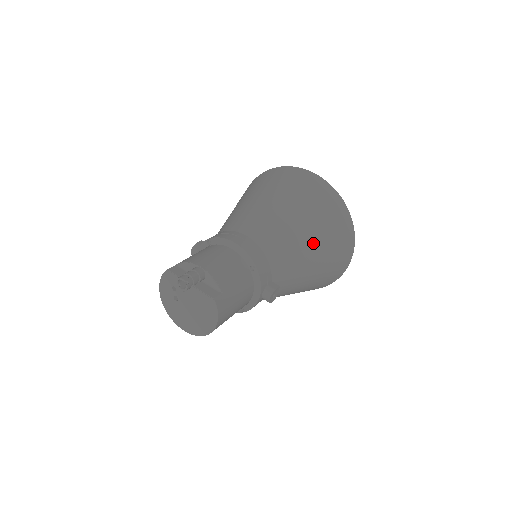
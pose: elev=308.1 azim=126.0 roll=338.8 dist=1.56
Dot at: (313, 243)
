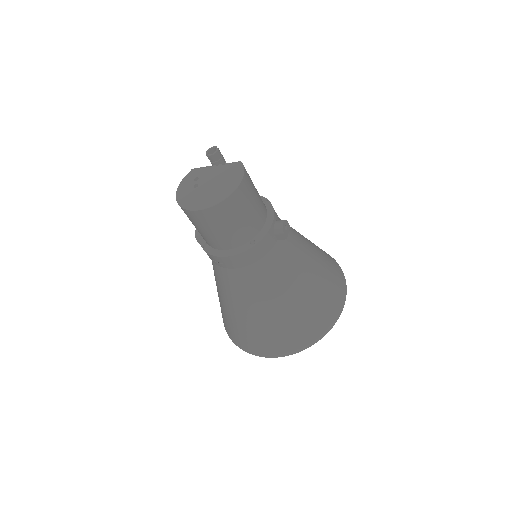
Dot at: (310, 243)
